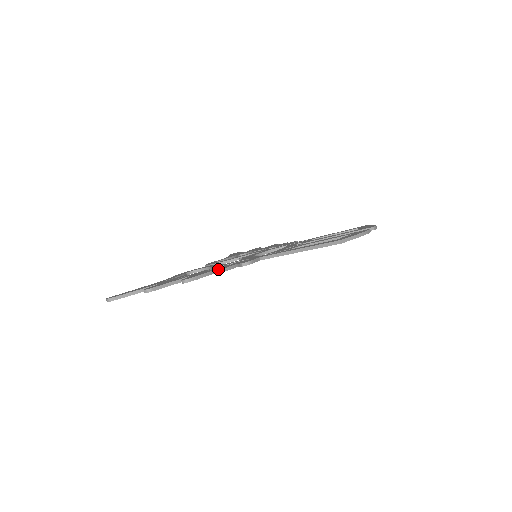
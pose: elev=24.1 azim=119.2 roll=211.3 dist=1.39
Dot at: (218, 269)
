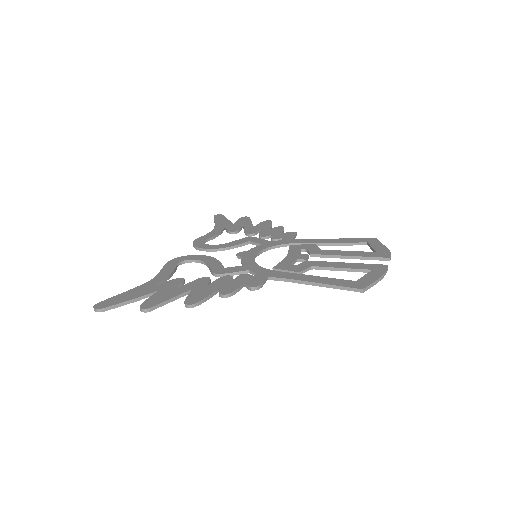
Dot at: (224, 291)
